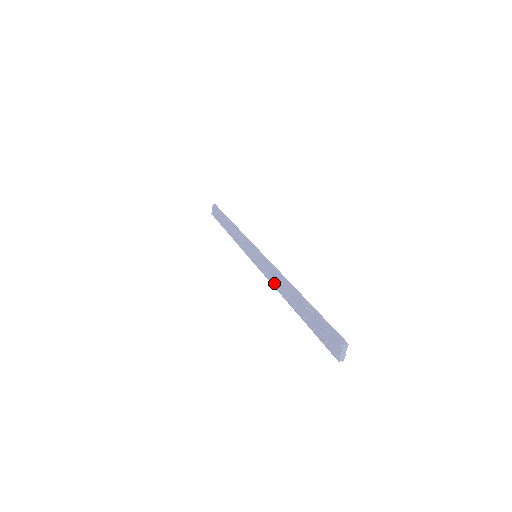
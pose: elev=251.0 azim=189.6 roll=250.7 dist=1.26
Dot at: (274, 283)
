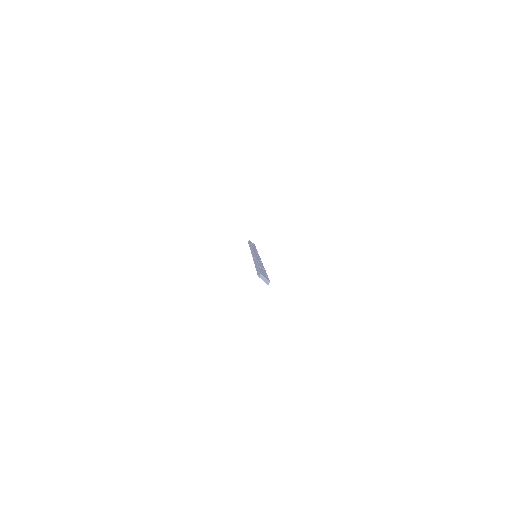
Dot at: occluded
